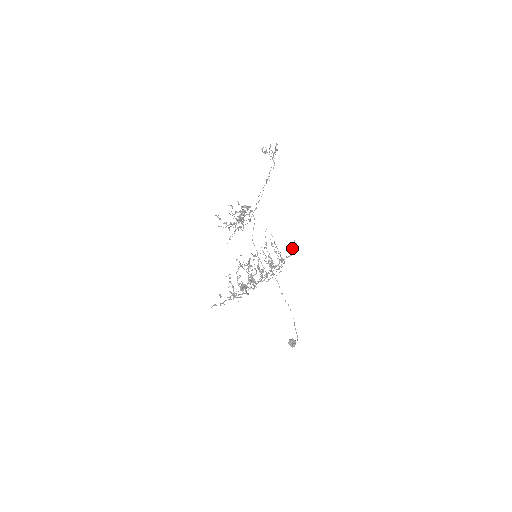
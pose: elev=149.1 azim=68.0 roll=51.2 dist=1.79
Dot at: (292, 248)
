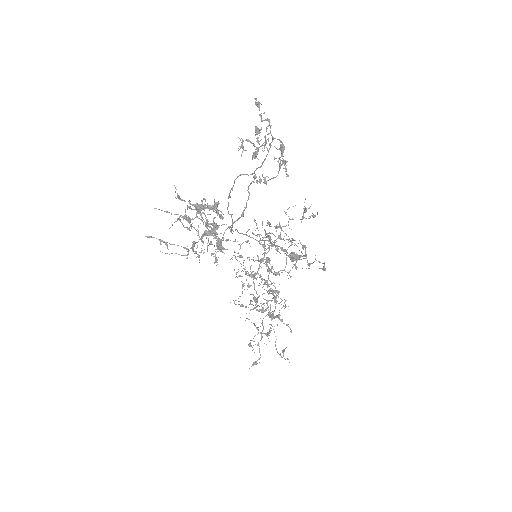
Dot at: occluded
